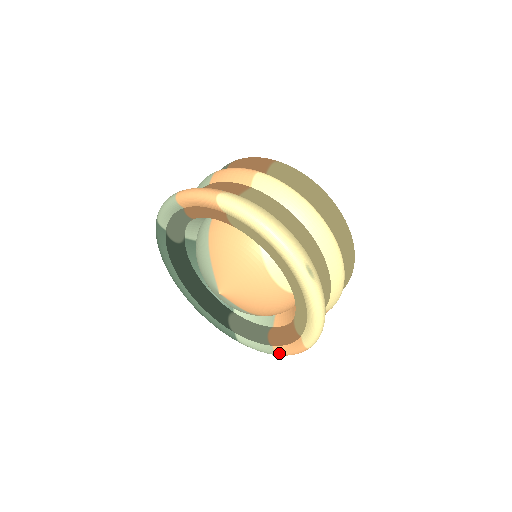
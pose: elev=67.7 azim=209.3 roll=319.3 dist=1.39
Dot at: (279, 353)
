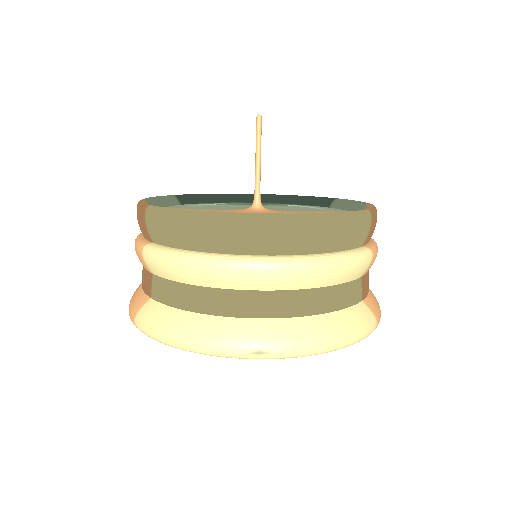
Dot at: occluded
